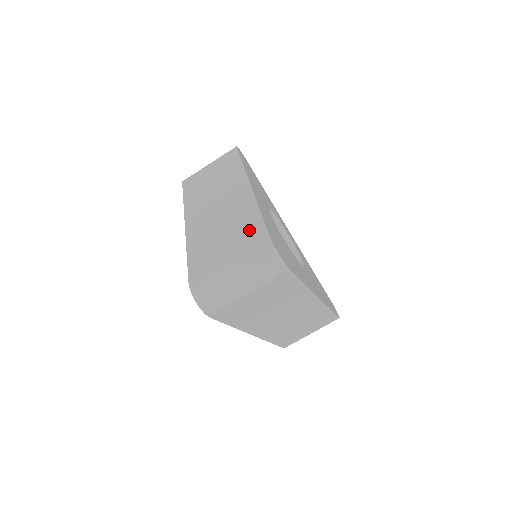
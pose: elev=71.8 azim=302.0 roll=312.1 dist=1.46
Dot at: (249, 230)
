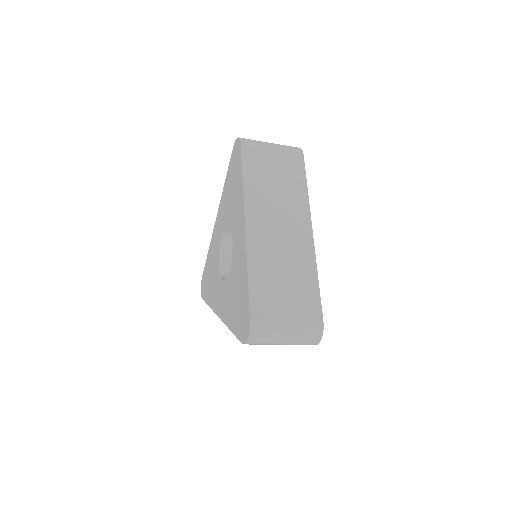
Dot at: (308, 300)
